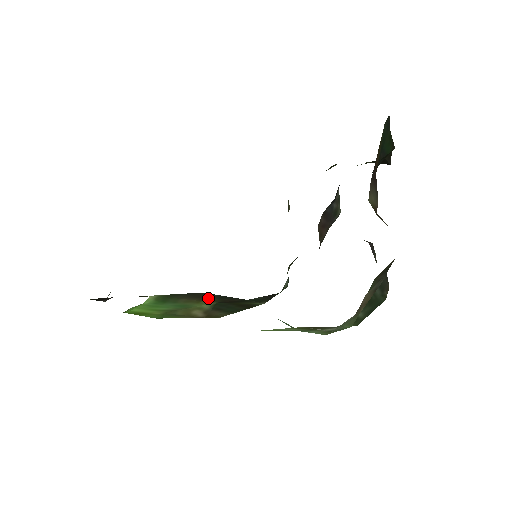
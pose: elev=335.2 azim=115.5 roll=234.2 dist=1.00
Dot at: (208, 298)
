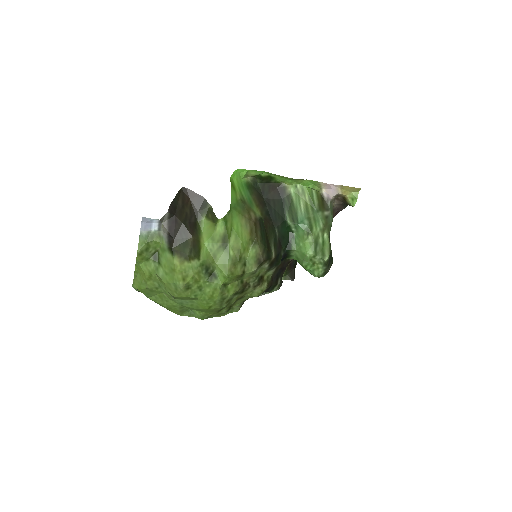
Dot at: (262, 208)
